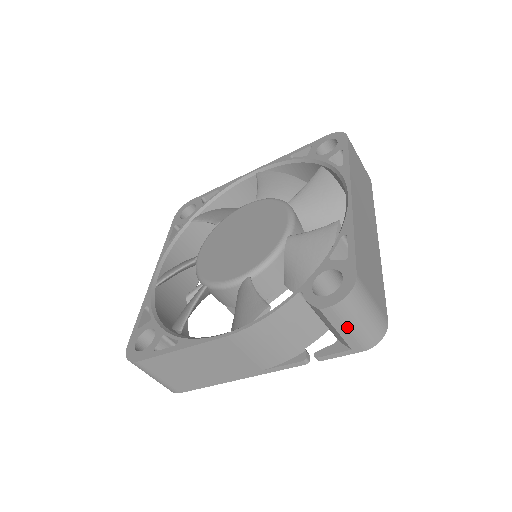
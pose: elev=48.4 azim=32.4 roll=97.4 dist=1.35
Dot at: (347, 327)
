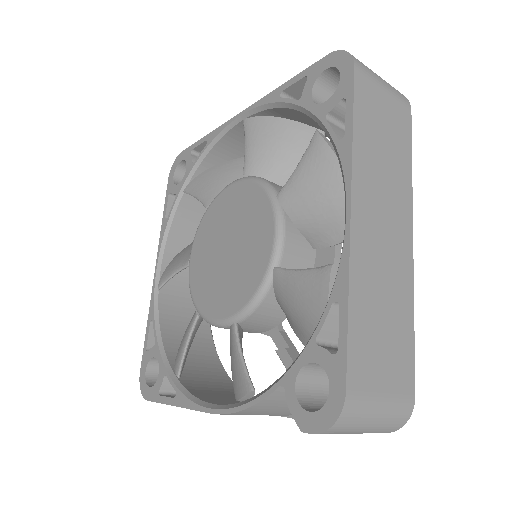
Dot at: (347, 433)
